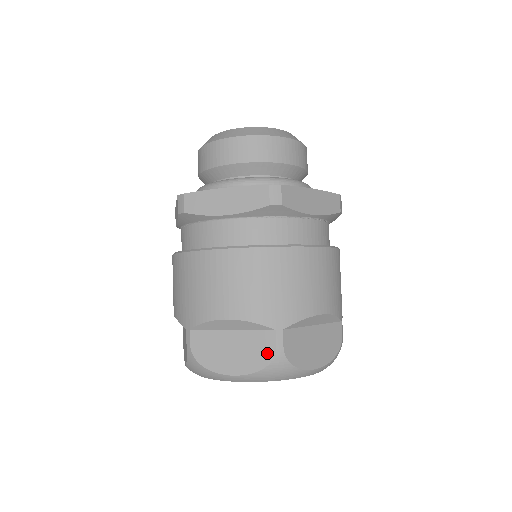
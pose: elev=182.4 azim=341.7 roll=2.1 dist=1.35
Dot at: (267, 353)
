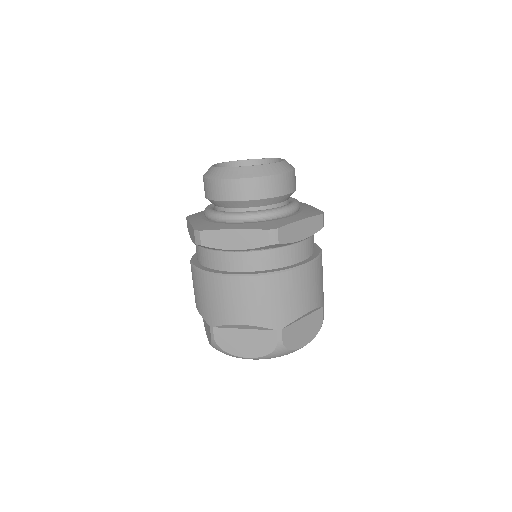
Dot at: (210, 337)
